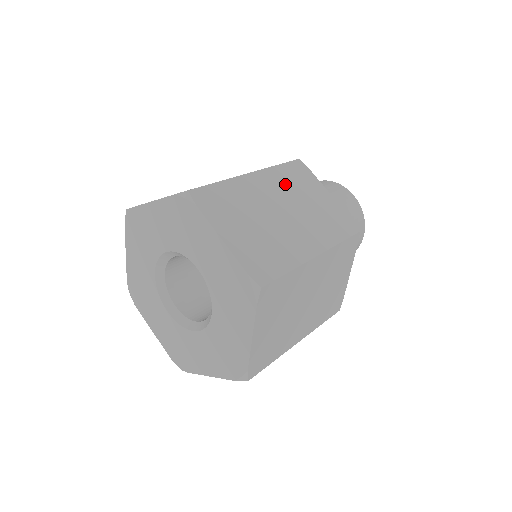
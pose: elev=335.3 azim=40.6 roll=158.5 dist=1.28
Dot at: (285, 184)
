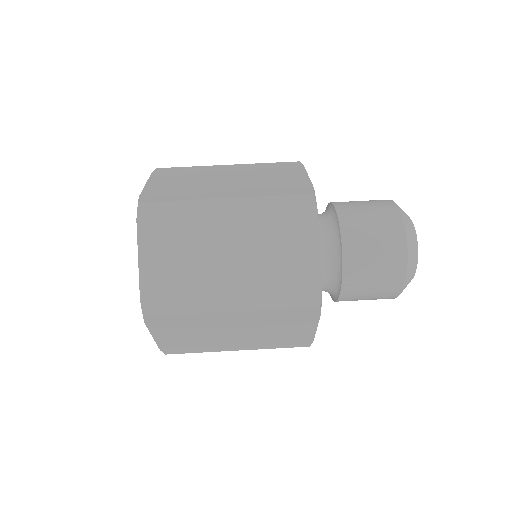
Dot at: (266, 320)
